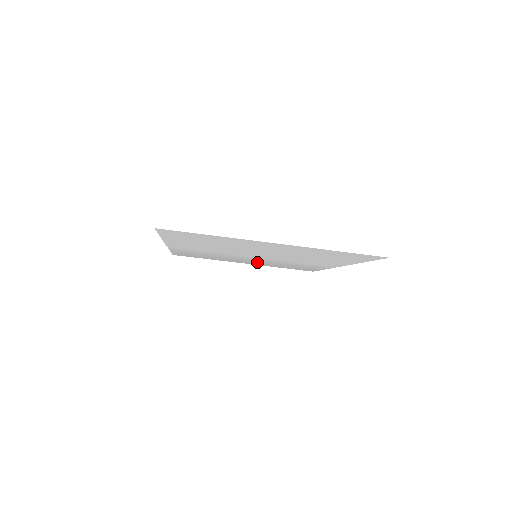
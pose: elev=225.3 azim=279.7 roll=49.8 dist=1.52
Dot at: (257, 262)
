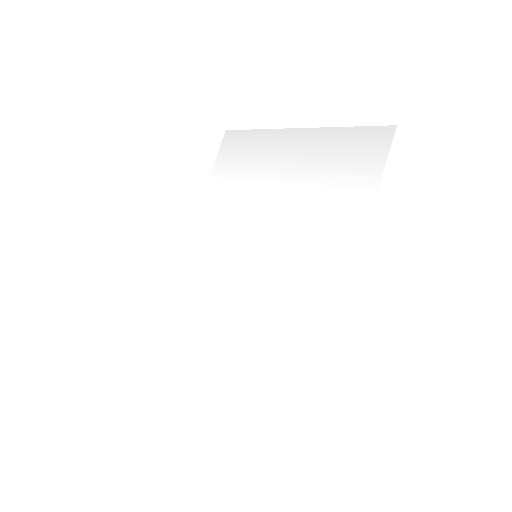
Dot at: (295, 170)
